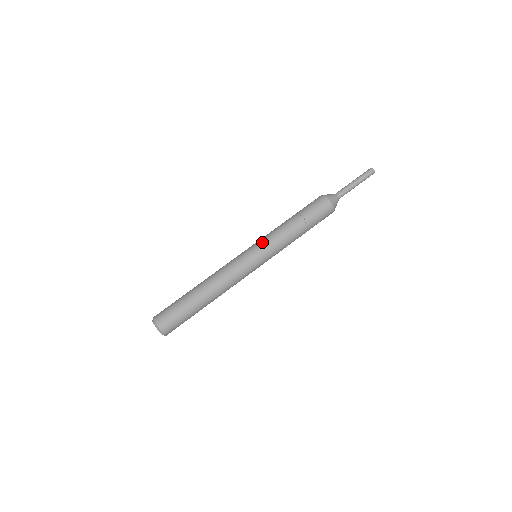
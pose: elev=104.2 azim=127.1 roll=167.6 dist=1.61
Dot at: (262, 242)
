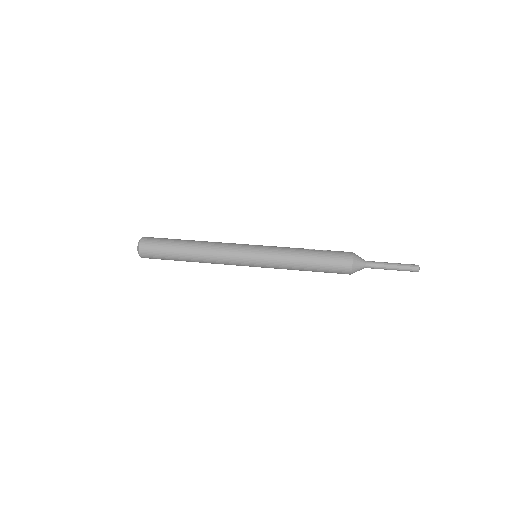
Dot at: occluded
